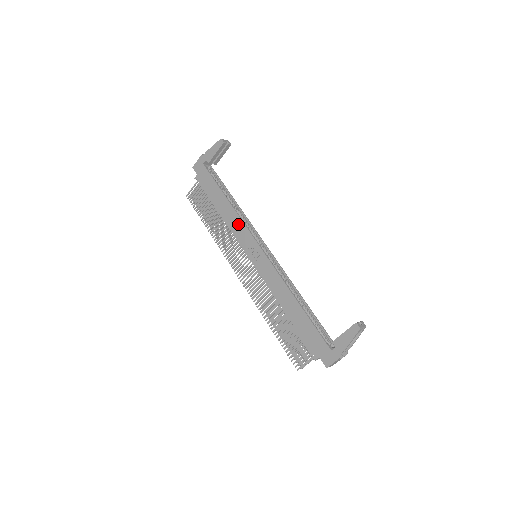
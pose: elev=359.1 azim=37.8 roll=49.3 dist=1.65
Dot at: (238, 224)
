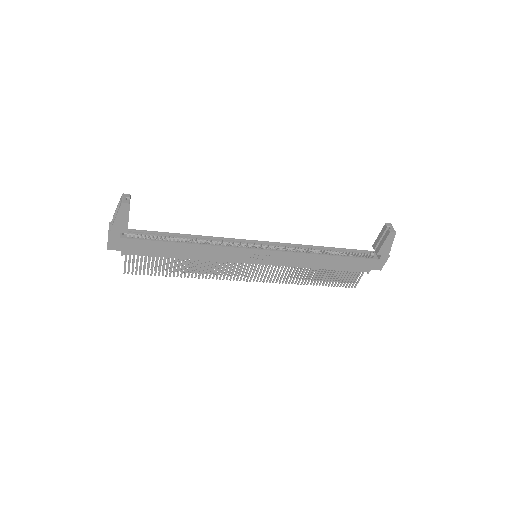
Dot at: (219, 252)
